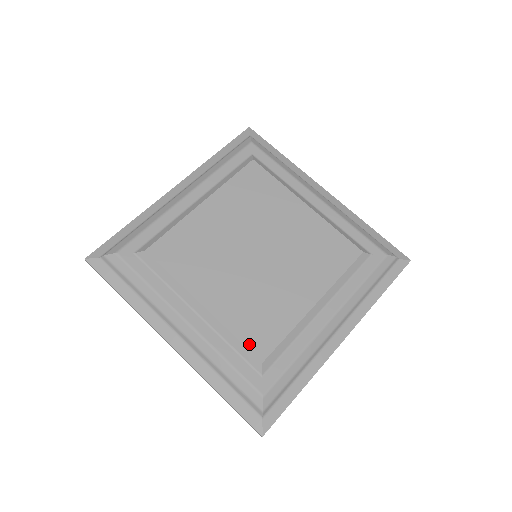
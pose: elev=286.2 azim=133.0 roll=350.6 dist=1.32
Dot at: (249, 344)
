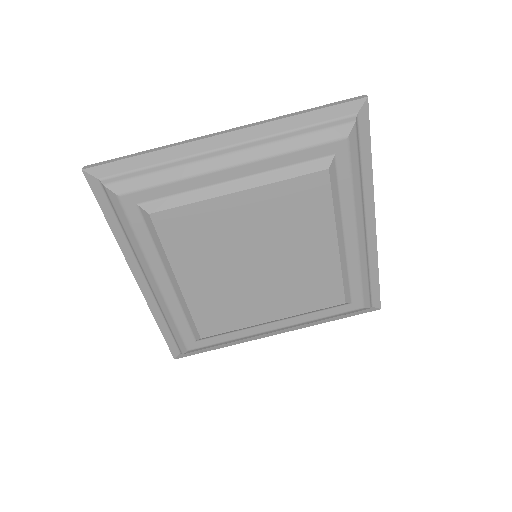
Dot at: (326, 305)
